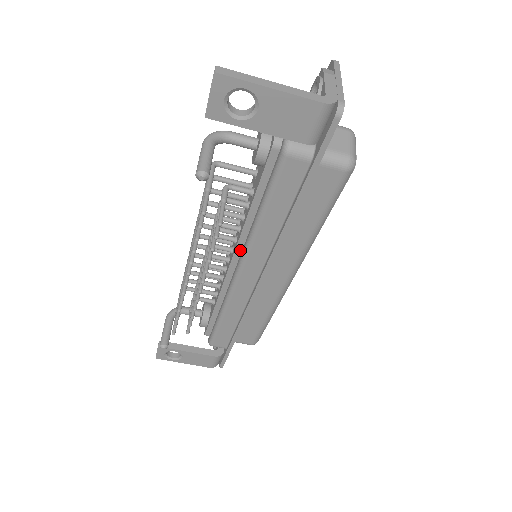
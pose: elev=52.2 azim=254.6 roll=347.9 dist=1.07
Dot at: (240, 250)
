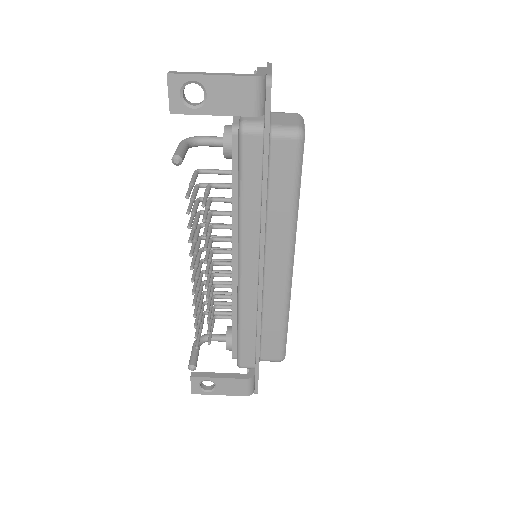
Dot at: (236, 246)
